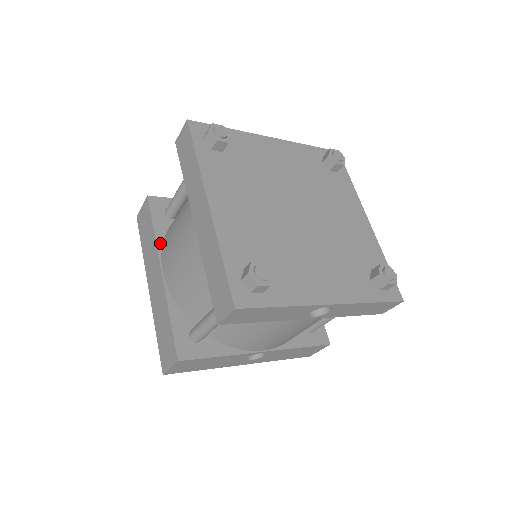
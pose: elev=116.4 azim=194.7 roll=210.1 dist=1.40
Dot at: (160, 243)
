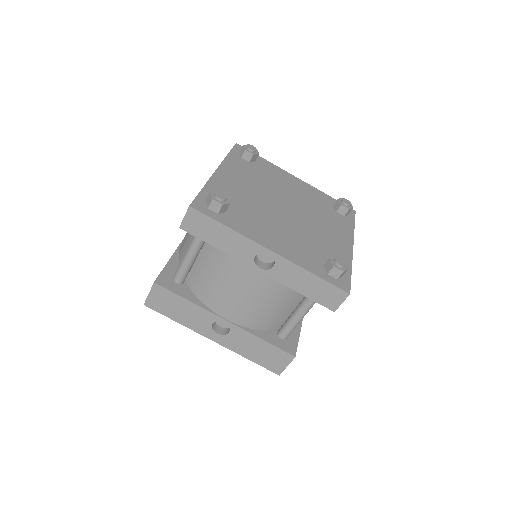
Dot at: occluded
